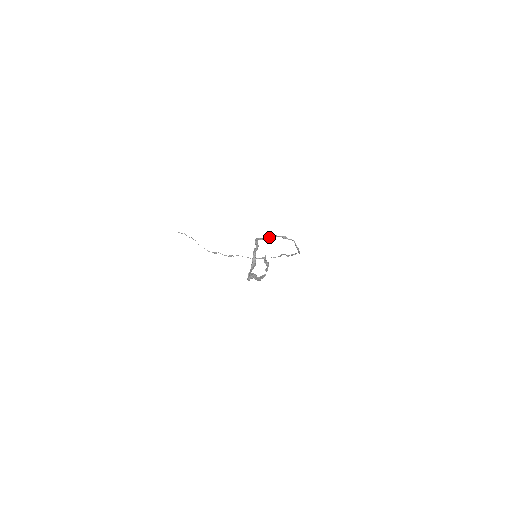
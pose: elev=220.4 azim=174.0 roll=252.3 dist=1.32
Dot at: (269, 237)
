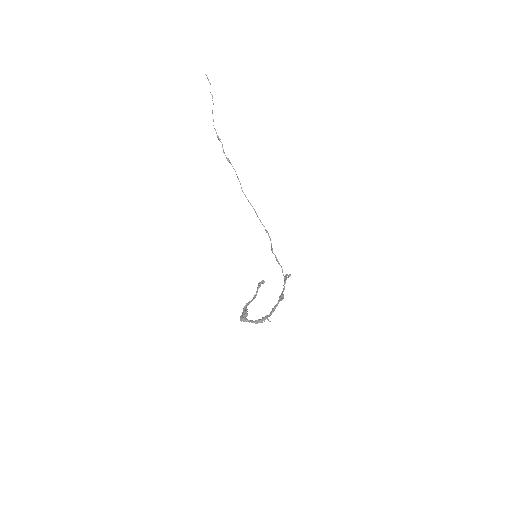
Dot at: occluded
